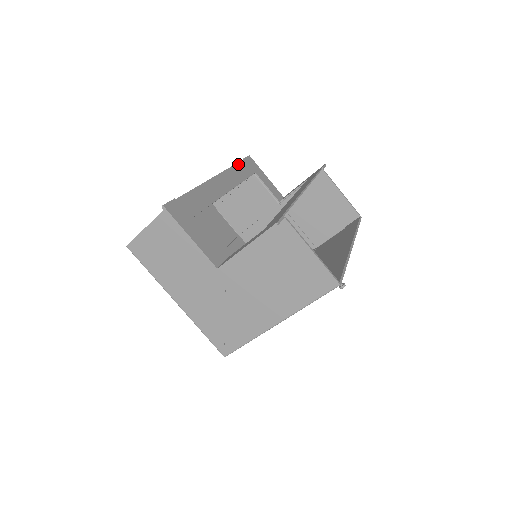
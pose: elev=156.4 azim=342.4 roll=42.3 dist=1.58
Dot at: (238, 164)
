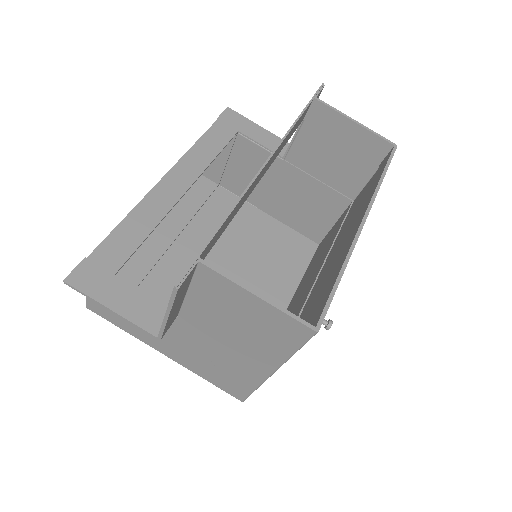
Dot at: (206, 134)
